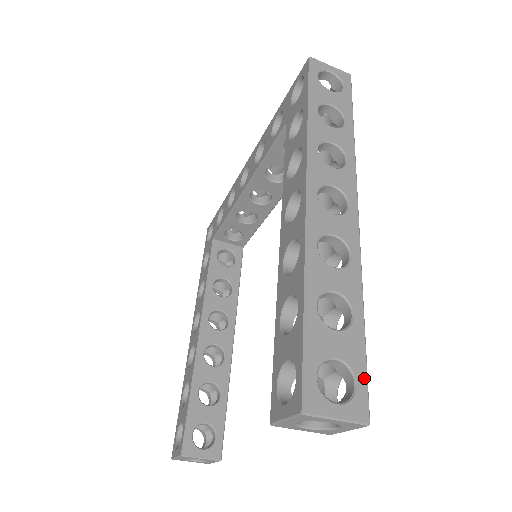
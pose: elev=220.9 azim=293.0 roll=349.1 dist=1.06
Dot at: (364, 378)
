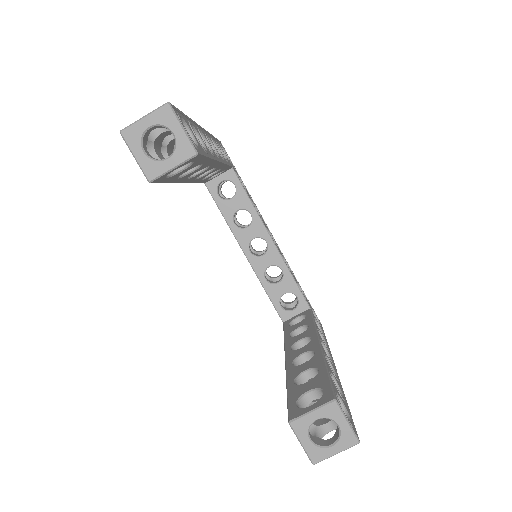
Dot at: occluded
